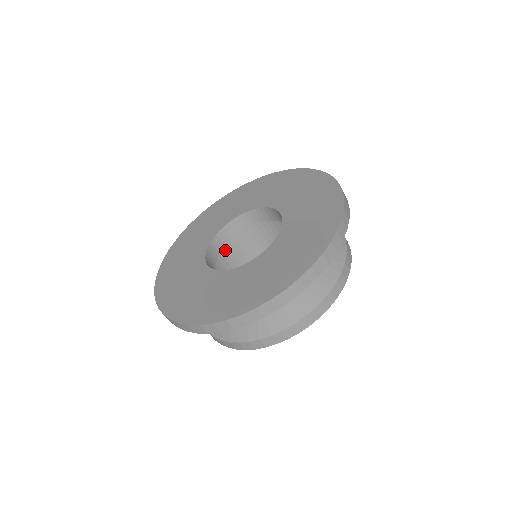
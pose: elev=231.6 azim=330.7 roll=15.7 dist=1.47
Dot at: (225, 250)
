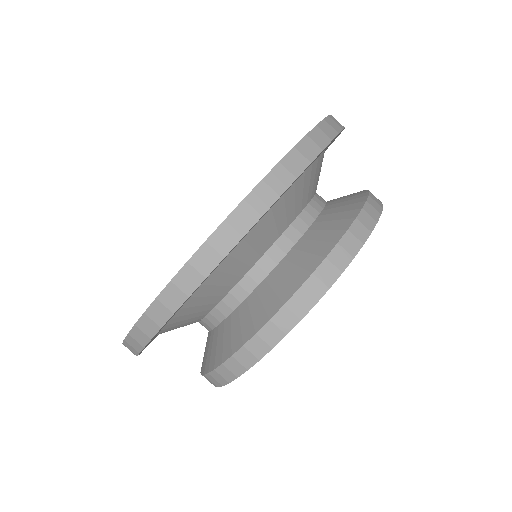
Dot at: occluded
